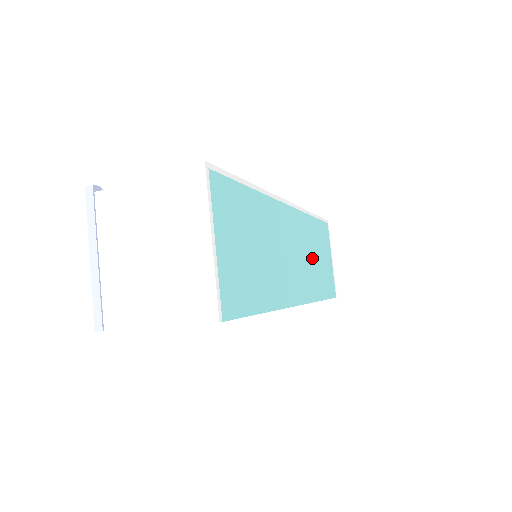
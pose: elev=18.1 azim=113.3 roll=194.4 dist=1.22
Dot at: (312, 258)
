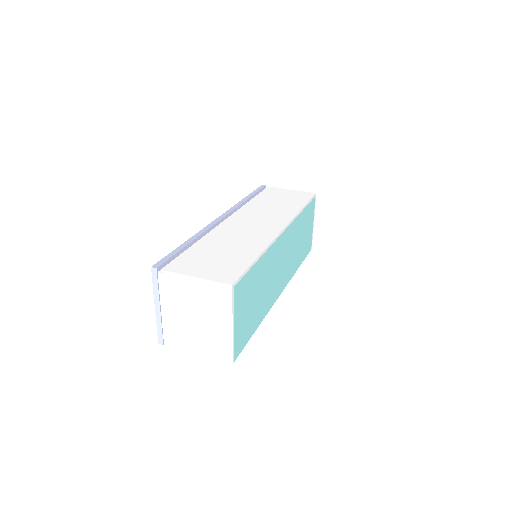
Dot at: (296, 246)
